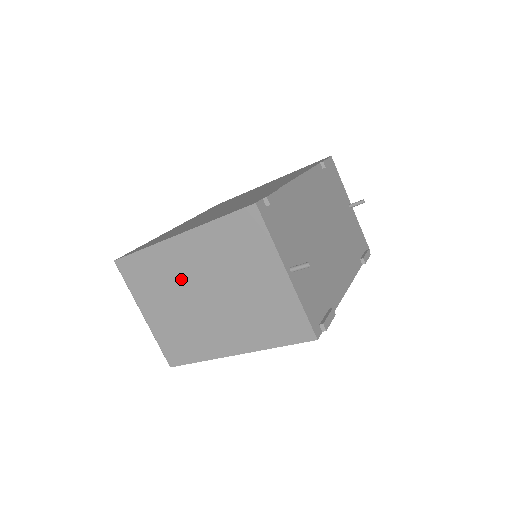
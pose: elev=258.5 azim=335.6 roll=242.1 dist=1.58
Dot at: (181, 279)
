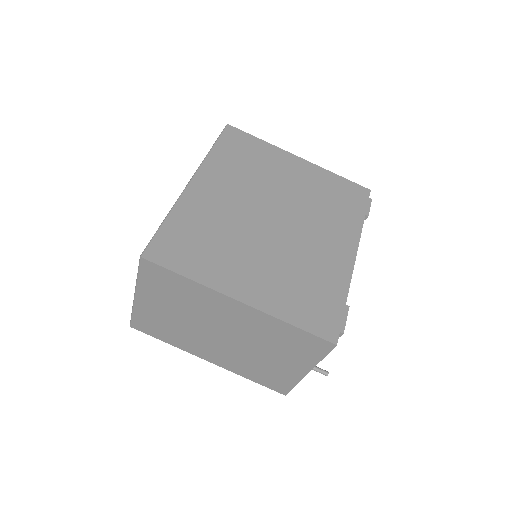
Dot at: (209, 315)
